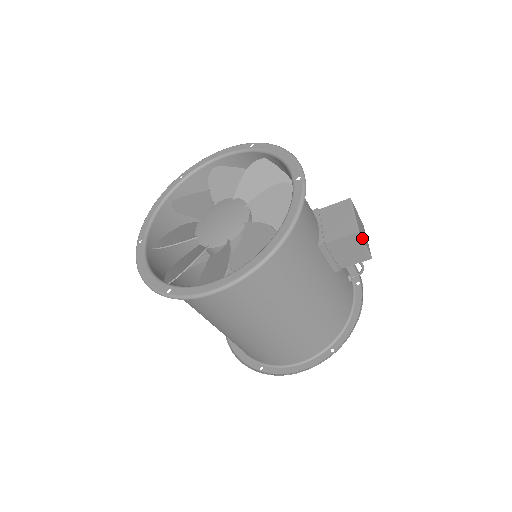
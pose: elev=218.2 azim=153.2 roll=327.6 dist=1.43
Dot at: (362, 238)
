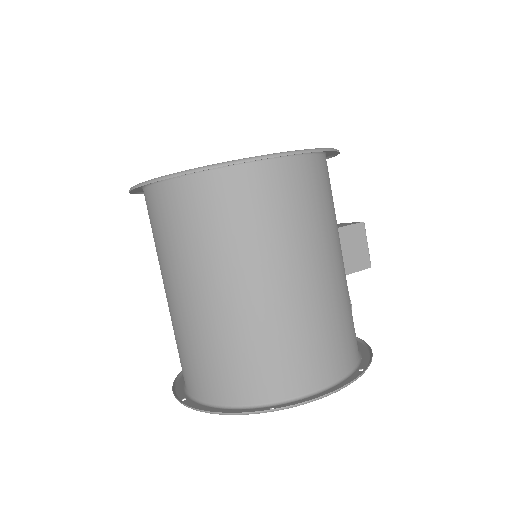
Dot at: occluded
